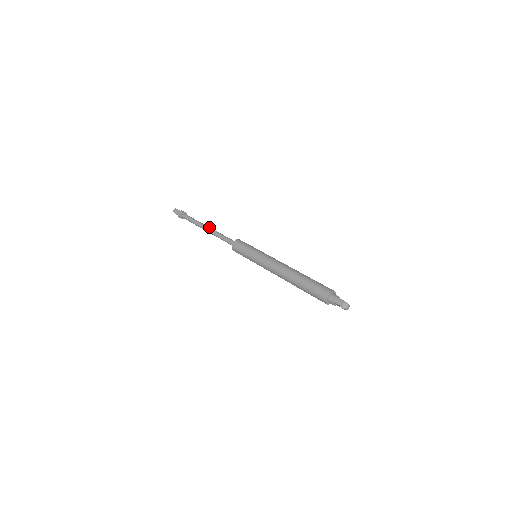
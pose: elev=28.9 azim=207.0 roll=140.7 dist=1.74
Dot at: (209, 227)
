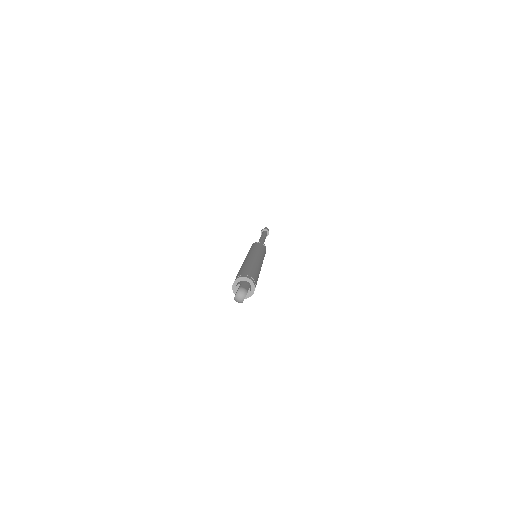
Dot at: occluded
